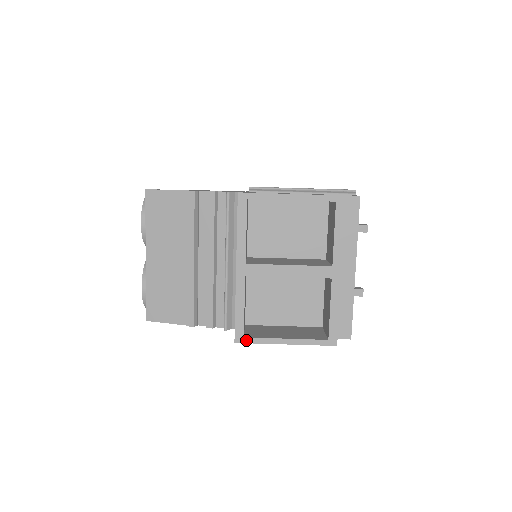
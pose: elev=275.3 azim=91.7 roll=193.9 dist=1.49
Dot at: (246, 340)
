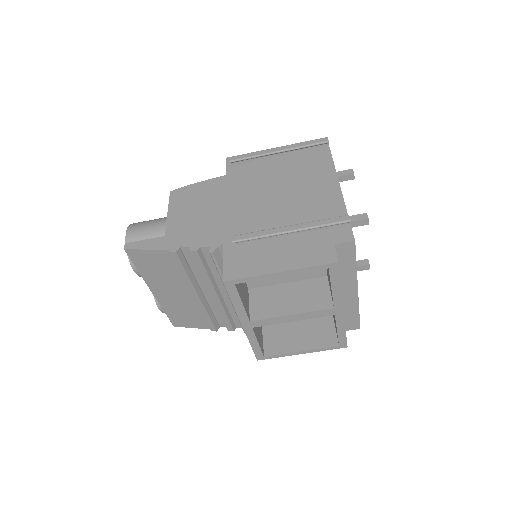
Dot at: (266, 358)
